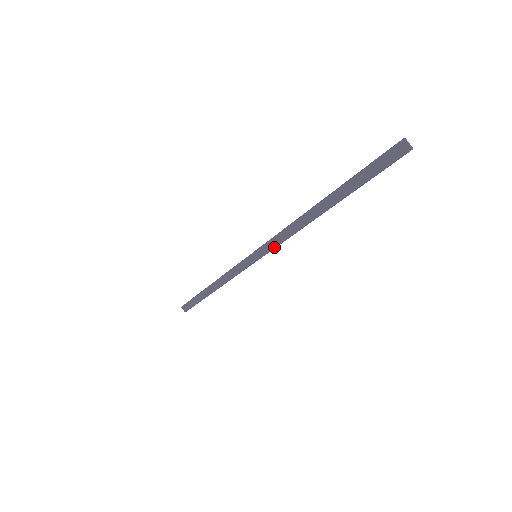
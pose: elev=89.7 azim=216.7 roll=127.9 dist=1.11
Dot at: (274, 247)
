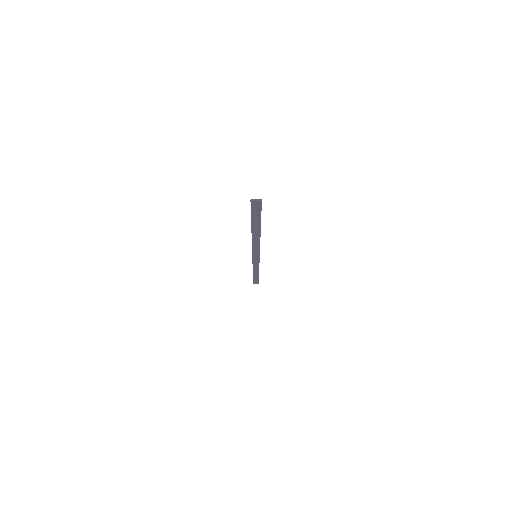
Dot at: (259, 251)
